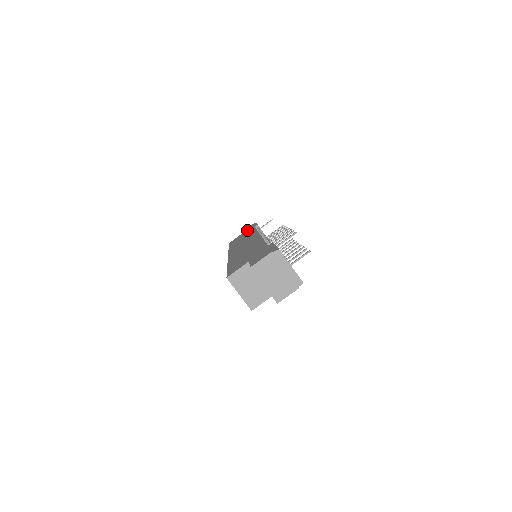
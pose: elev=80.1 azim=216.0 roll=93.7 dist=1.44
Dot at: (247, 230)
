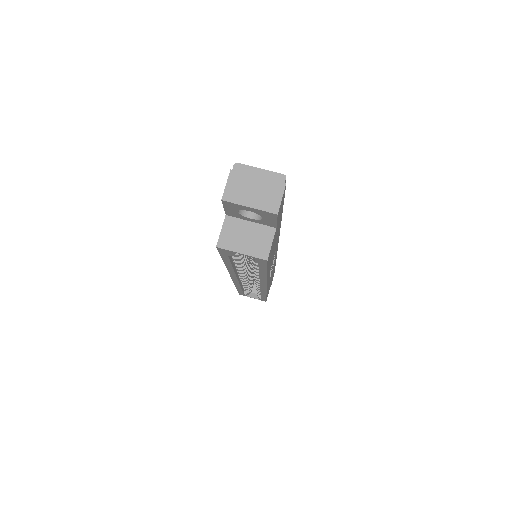
Dot at: occluded
